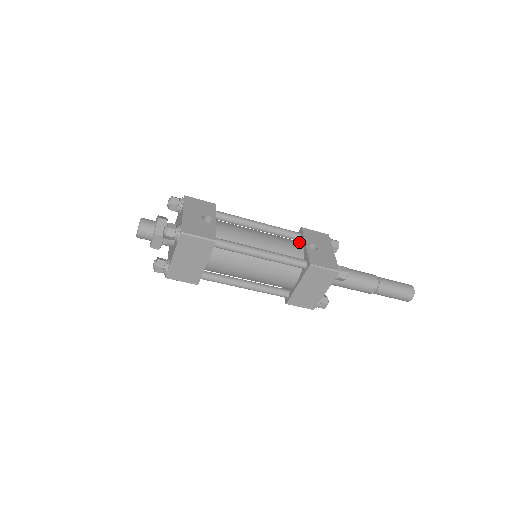
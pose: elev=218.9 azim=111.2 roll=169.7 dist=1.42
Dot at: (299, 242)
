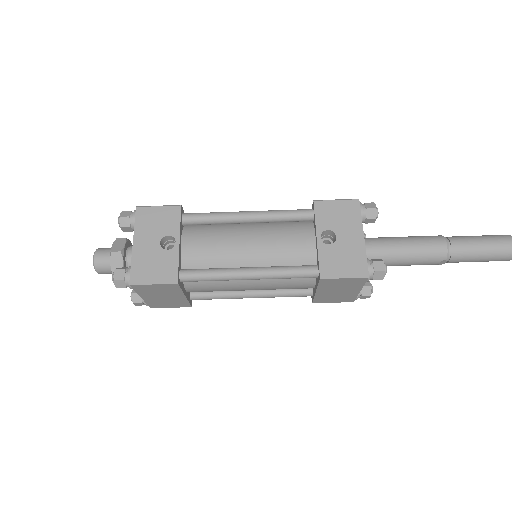
Dot at: (310, 229)
